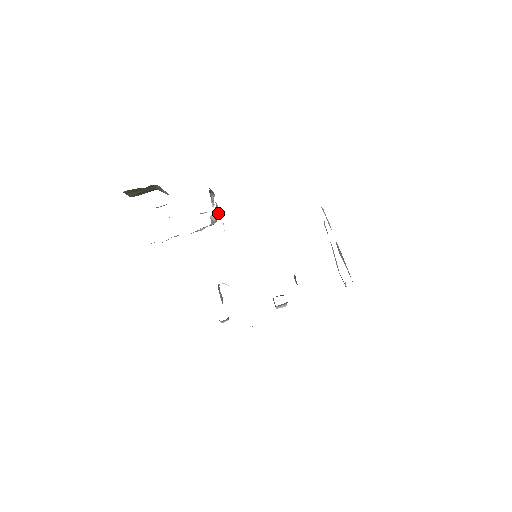
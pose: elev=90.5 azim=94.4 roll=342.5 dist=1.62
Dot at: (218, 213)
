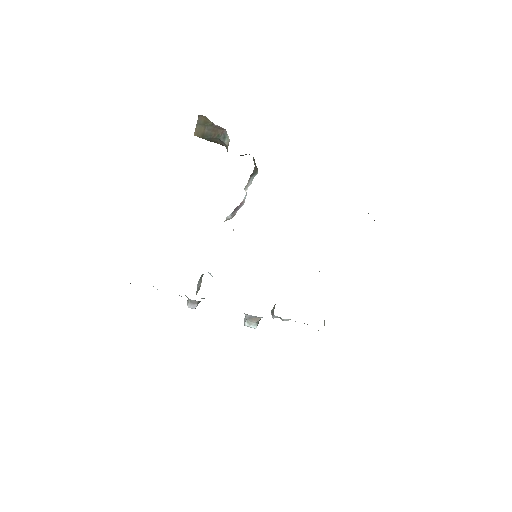
Dot at: occluded
